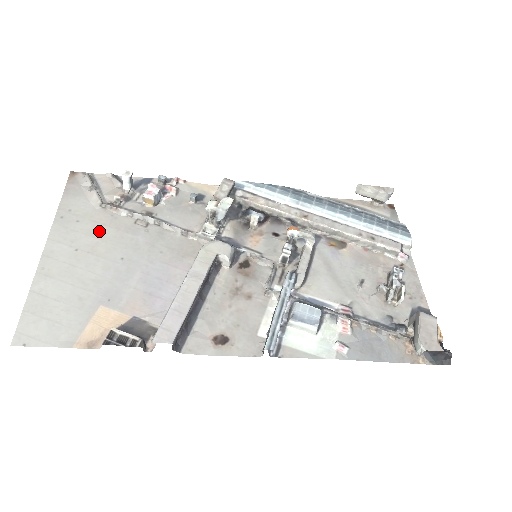
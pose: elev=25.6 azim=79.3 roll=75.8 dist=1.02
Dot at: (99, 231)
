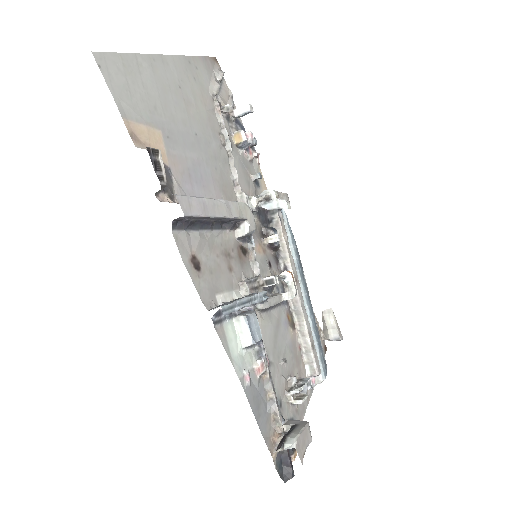
Dot at: (200, 102)
